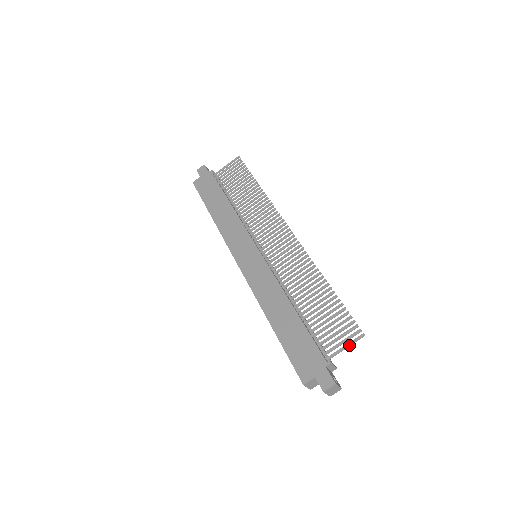
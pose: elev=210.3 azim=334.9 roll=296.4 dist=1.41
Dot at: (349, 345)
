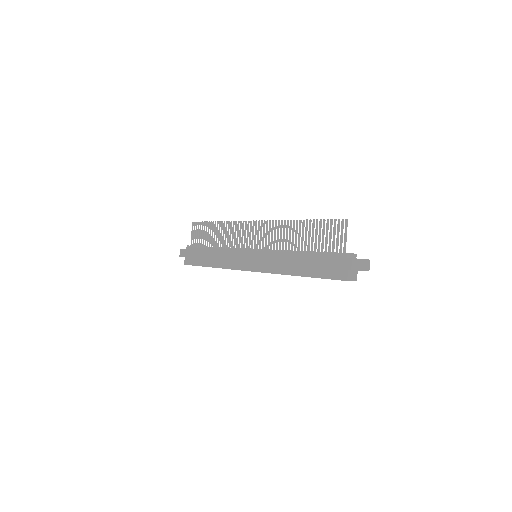
Dot at: (346, 233)
